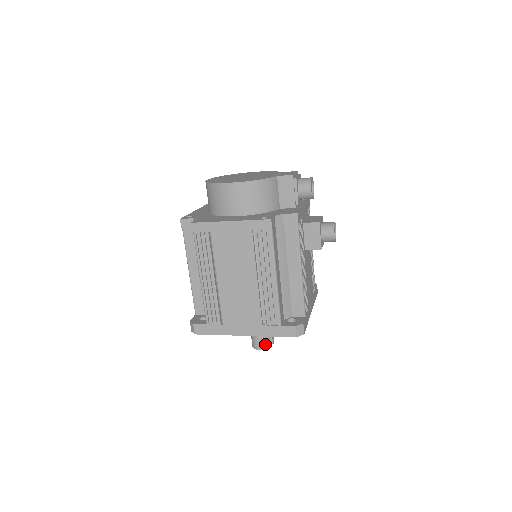
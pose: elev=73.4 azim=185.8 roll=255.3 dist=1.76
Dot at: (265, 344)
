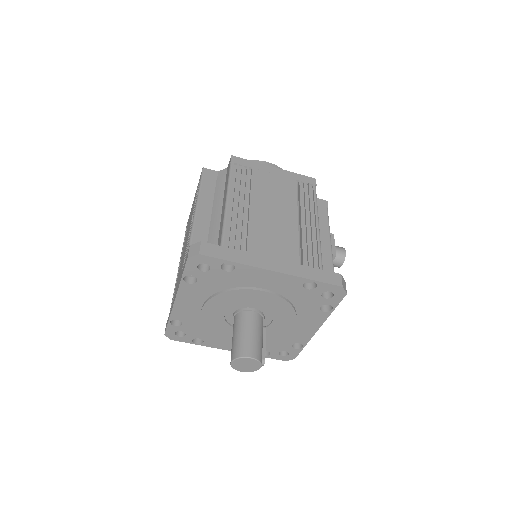
Dot at: (258, 352)
